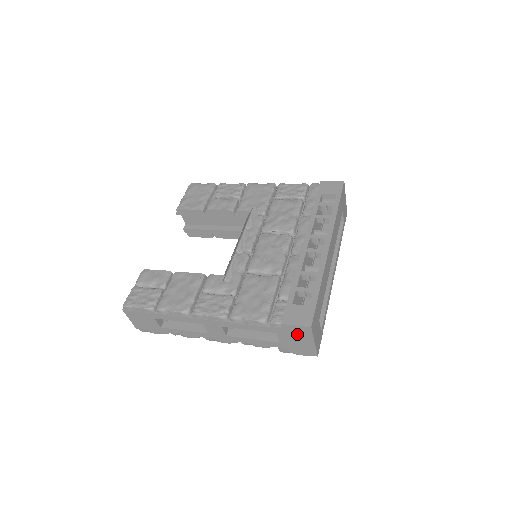
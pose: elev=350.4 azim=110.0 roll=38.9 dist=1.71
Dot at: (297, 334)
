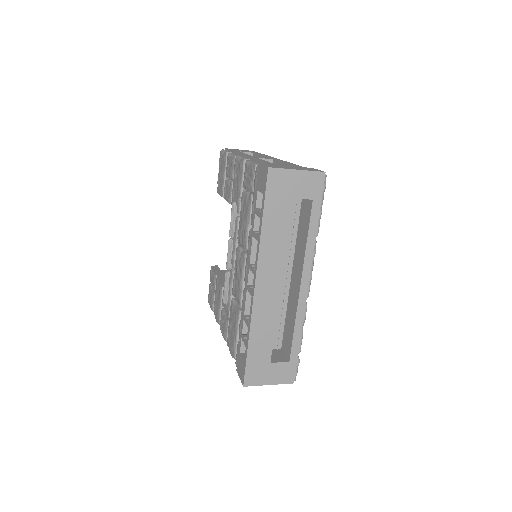
Dot at: occluded
